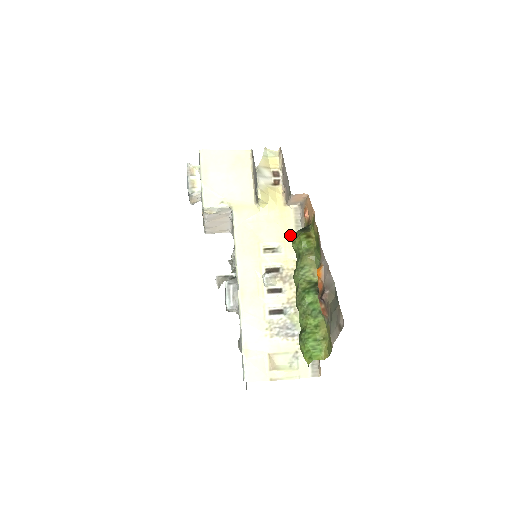
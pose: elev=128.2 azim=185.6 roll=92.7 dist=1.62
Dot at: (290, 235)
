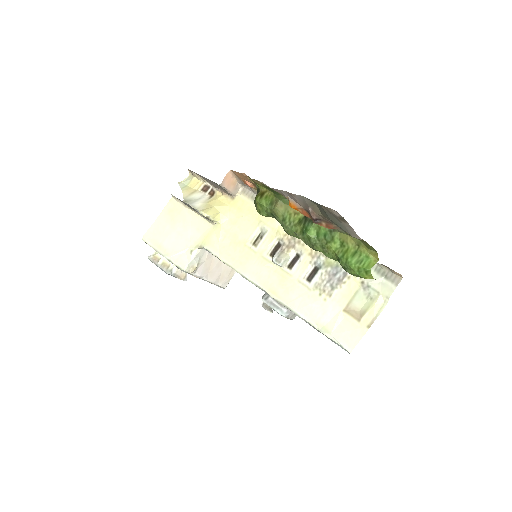
Dot at: occluded
